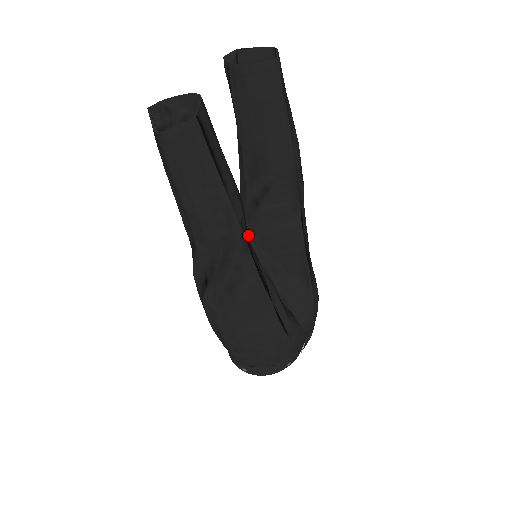
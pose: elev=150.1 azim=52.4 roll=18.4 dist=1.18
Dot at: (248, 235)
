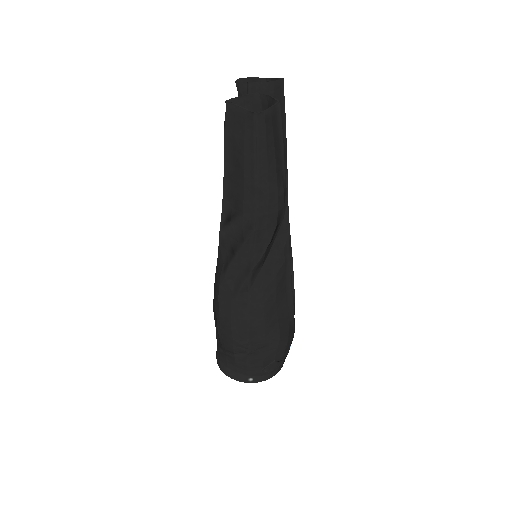
Dot at: occluded
